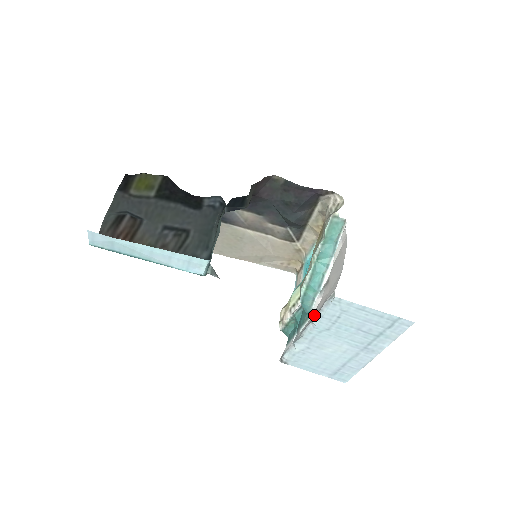
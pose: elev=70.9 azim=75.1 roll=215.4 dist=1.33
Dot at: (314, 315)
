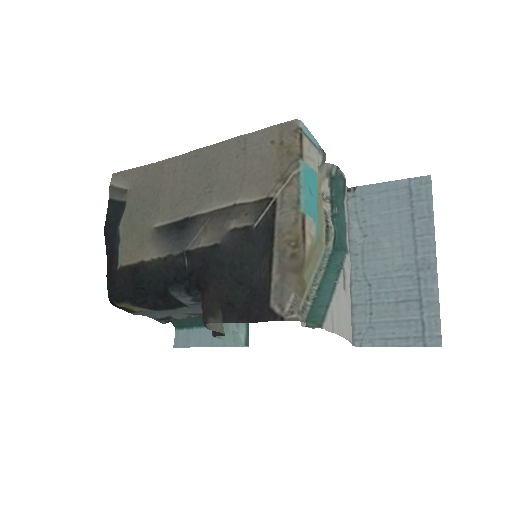
Dot at: occluded
